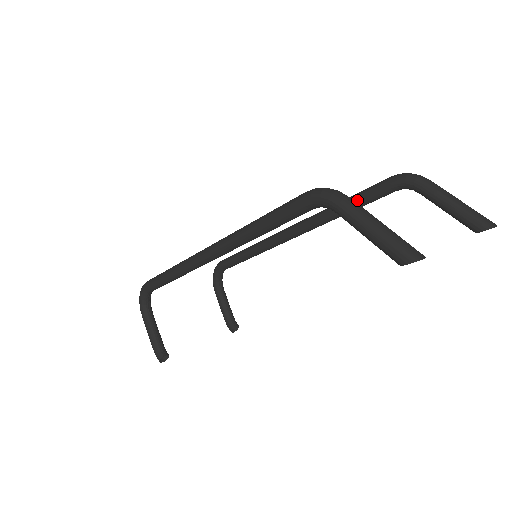
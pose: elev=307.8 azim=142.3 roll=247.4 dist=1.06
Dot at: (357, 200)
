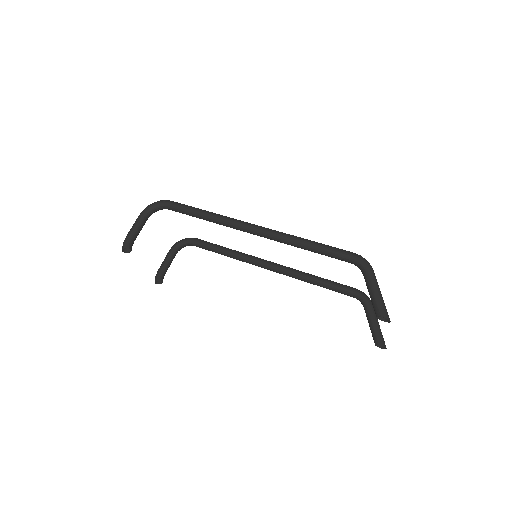
Dot at: (330, 283)
